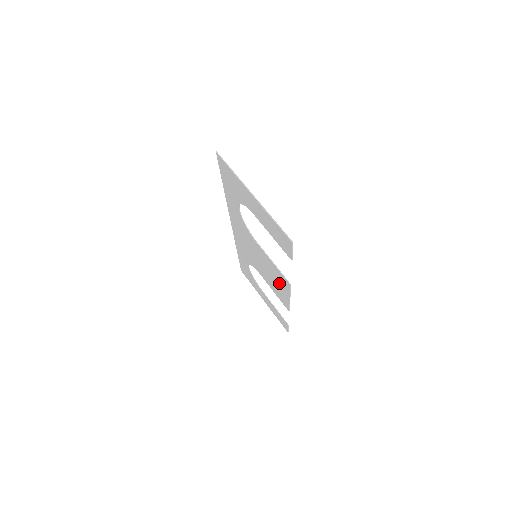
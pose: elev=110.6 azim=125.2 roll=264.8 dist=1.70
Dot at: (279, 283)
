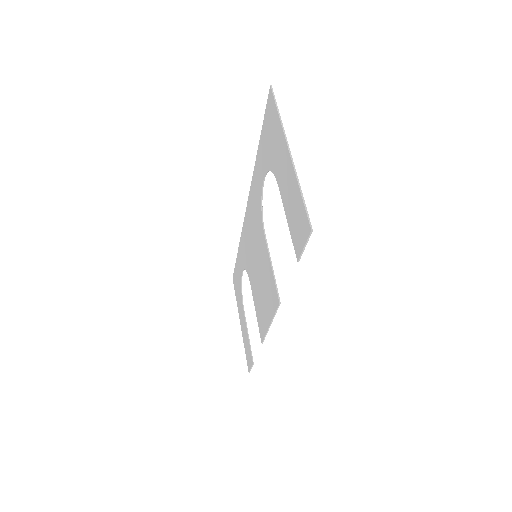
Dot at: (267, 299)
